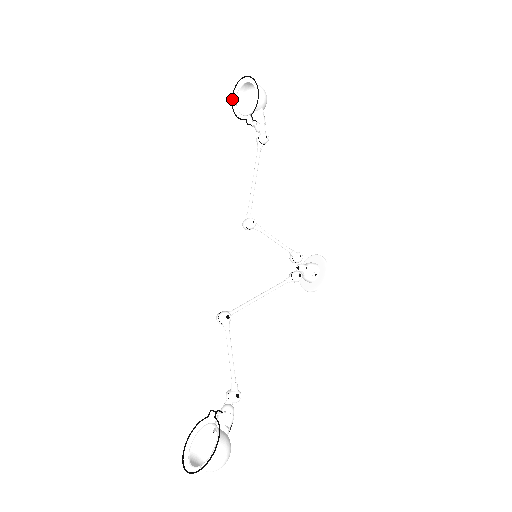
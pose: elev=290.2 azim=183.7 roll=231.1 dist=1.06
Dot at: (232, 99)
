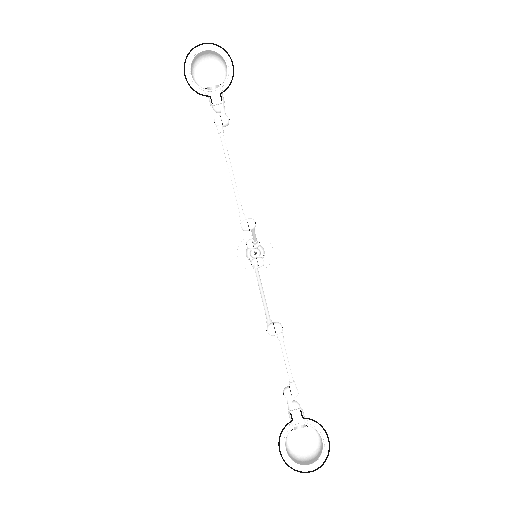
Dot at: occluded
